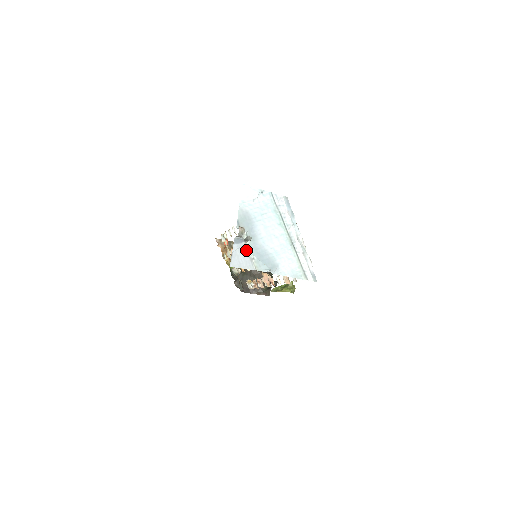
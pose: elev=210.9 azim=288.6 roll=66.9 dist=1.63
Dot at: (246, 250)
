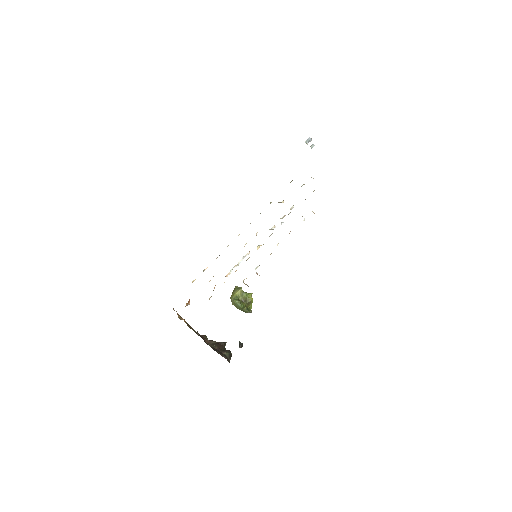
Dot at: occluded
